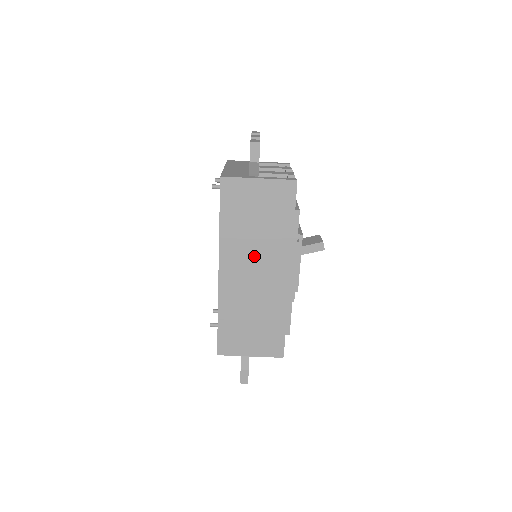
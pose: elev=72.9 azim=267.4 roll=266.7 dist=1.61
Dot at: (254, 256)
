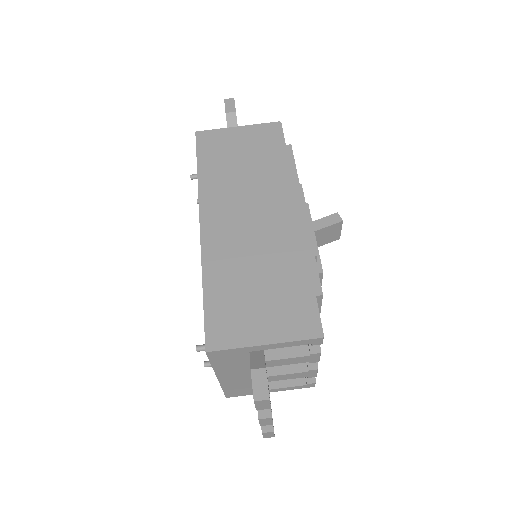
Dot at: (245, 198)
